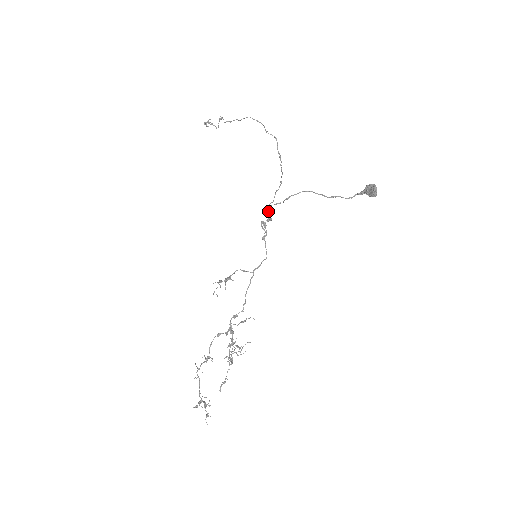
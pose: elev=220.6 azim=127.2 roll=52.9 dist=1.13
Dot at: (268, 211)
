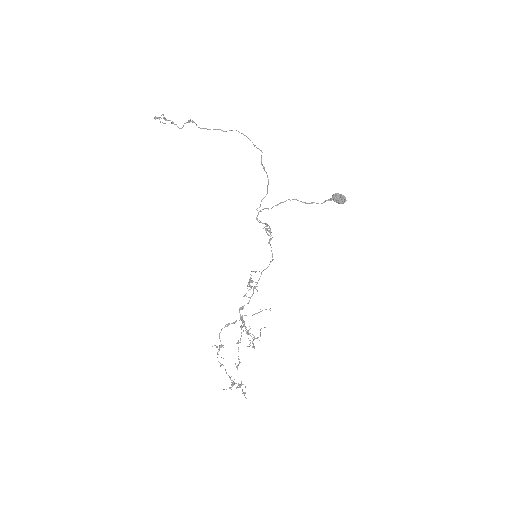
Dot at: occluded
